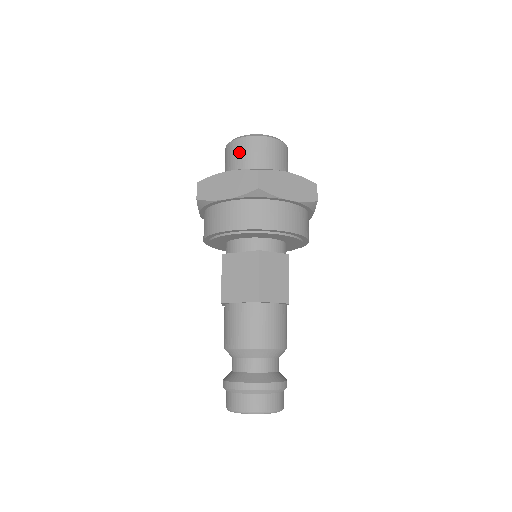
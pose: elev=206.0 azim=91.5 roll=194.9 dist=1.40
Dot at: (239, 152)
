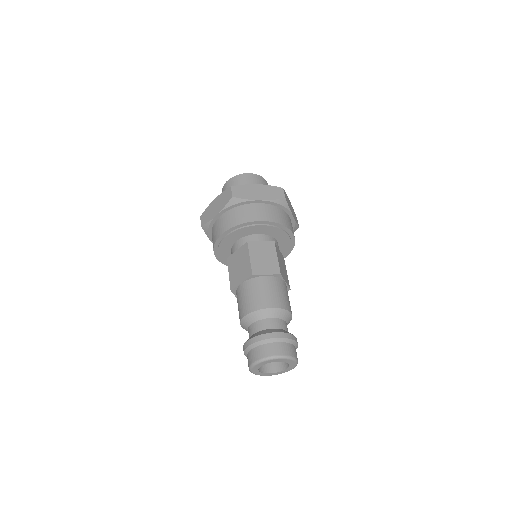
Dot at: occluded
